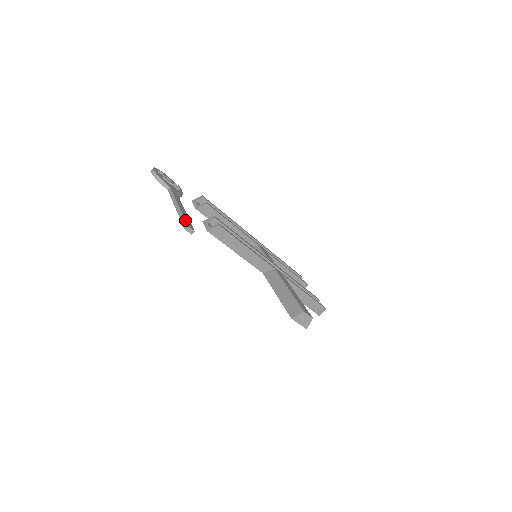
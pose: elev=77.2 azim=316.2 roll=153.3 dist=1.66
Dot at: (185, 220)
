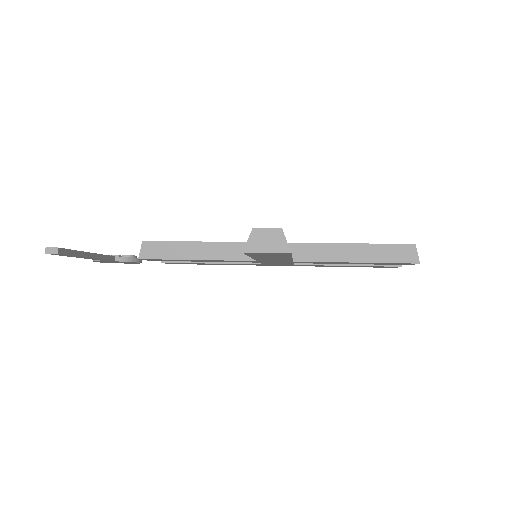
Dot at: occluded
